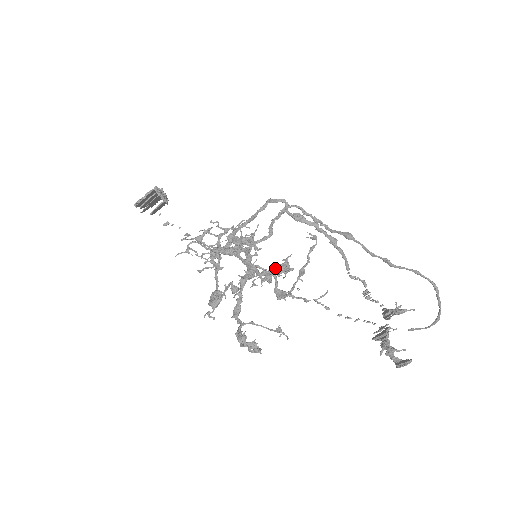
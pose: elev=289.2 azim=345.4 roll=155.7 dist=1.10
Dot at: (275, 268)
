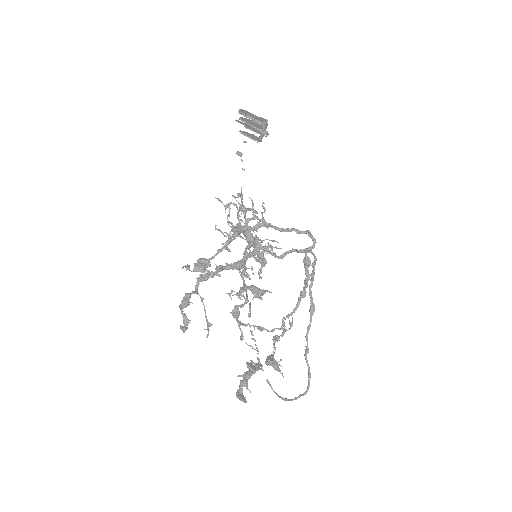
Dot at: (254, 287)
